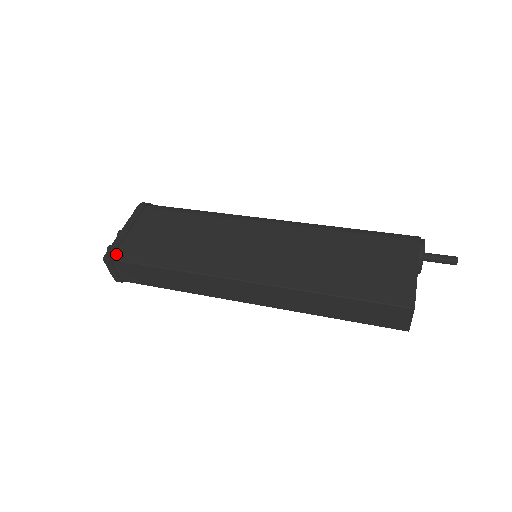
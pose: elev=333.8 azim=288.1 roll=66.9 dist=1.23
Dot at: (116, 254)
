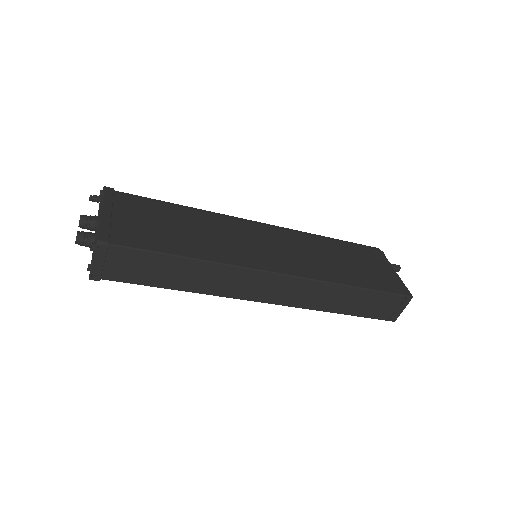
Dot at: (113, 238)
